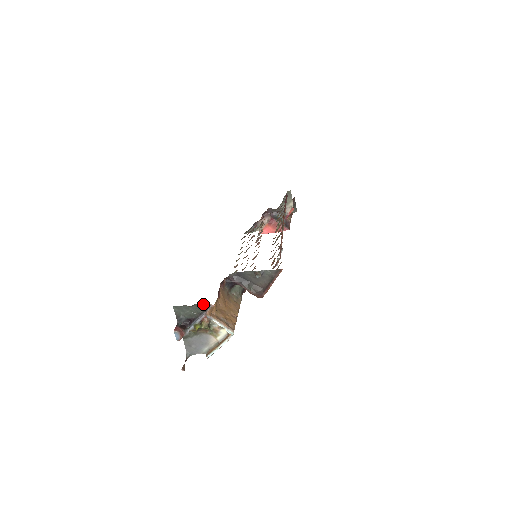
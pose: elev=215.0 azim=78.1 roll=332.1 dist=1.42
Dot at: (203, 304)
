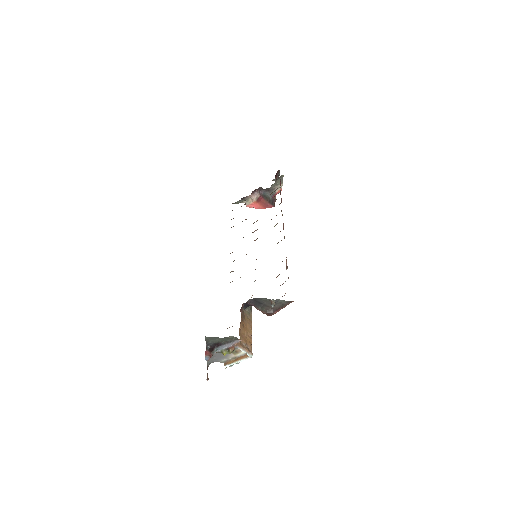
Dot at: (232, 337)
